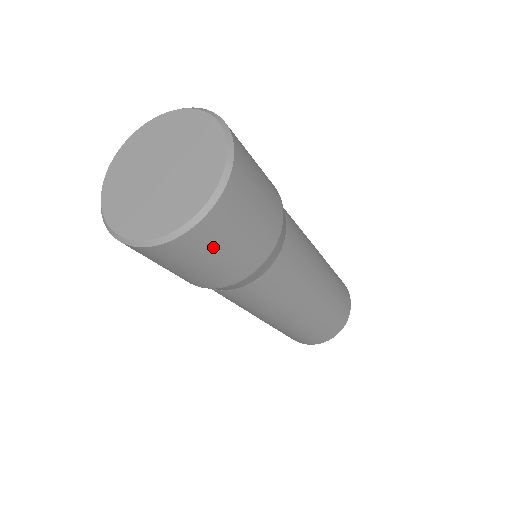
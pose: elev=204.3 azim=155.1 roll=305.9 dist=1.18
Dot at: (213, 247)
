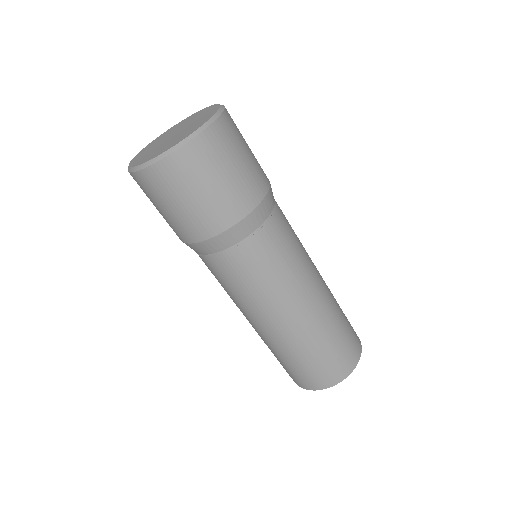
Dot at: (160, 196)
